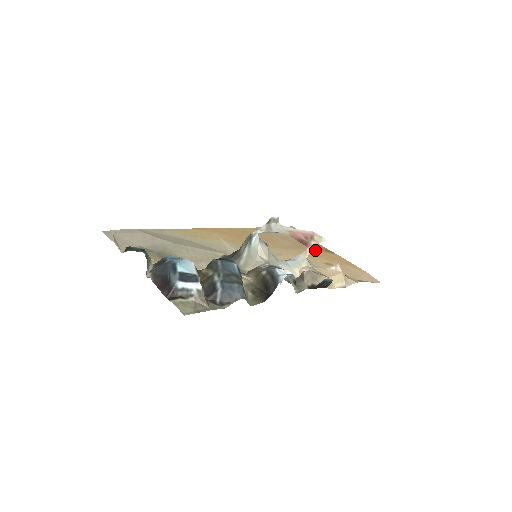
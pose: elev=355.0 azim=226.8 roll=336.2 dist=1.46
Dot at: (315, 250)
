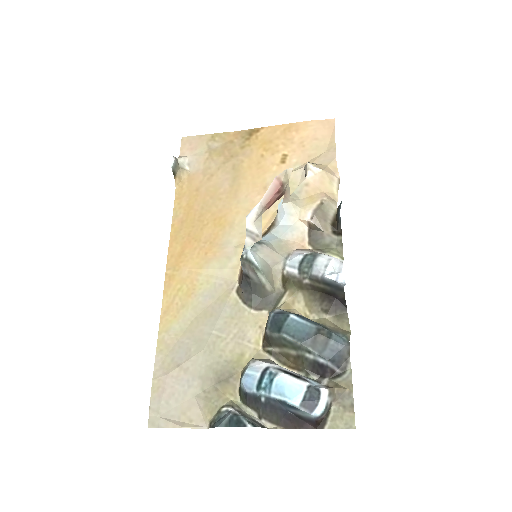
Dot at: (247, 152)
